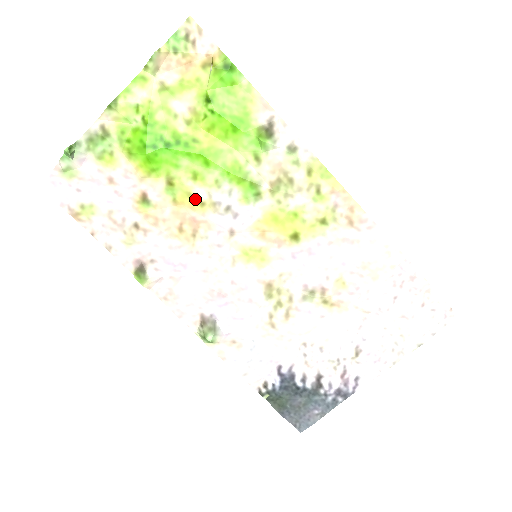
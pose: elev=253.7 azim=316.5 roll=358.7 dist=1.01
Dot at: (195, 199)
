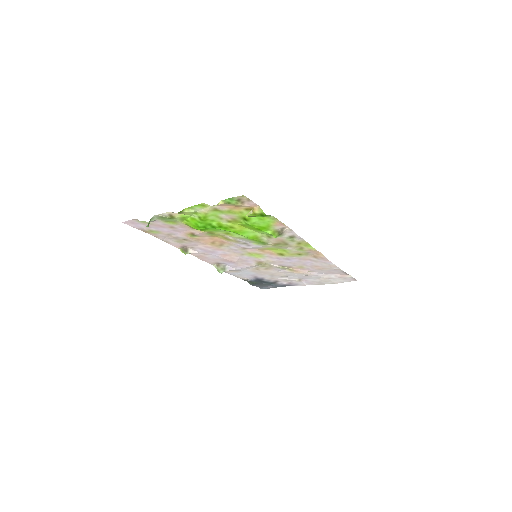
Dot at: (225, 238)
